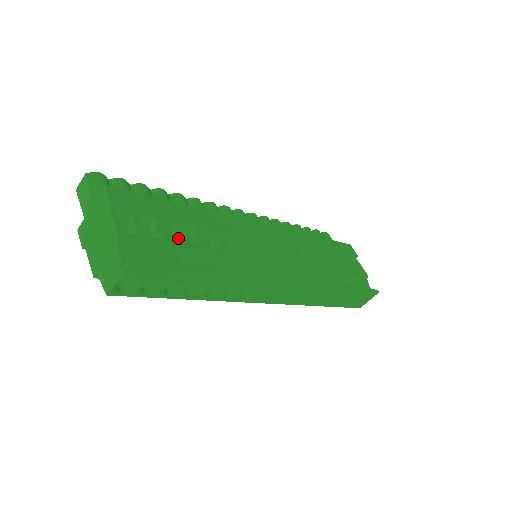
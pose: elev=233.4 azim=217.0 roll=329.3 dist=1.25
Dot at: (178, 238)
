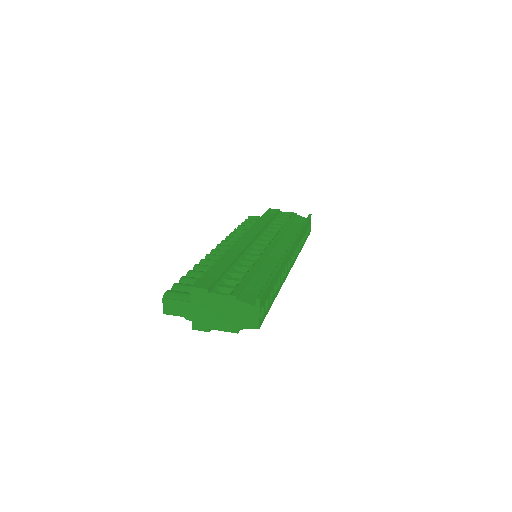
Dot at: (241, 276)
